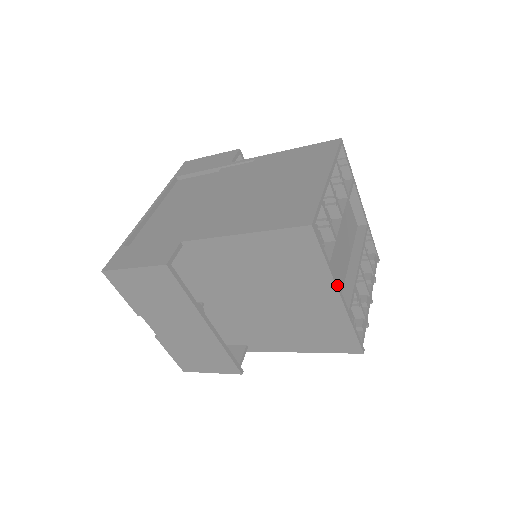
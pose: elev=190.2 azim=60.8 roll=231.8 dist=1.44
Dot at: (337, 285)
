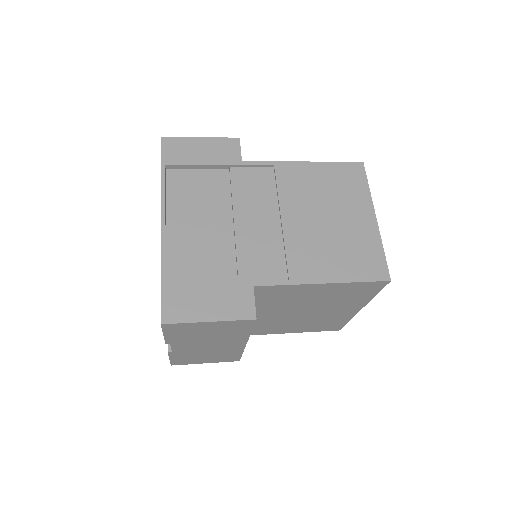
Dot at: occluded
